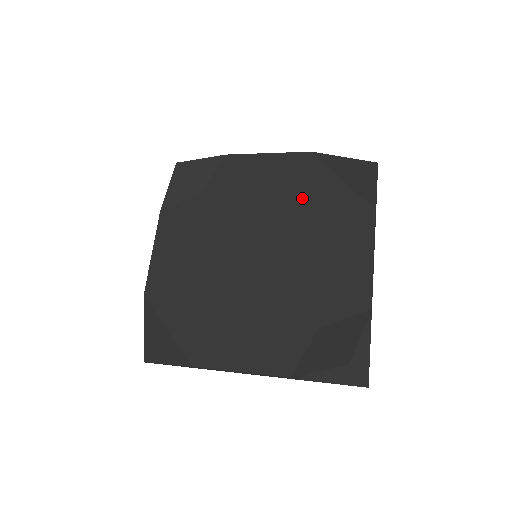
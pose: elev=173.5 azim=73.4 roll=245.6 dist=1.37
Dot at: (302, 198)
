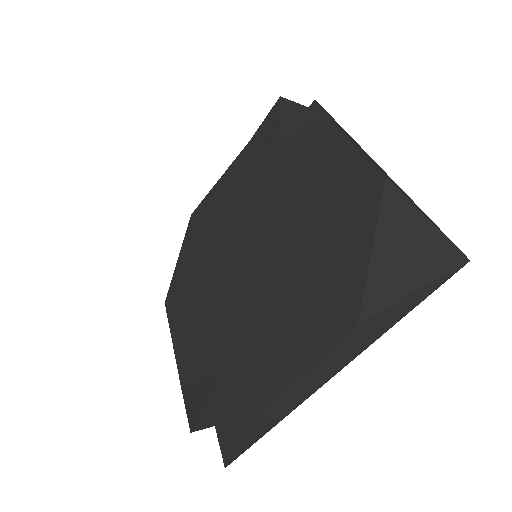
Dot at: (324, 232)
